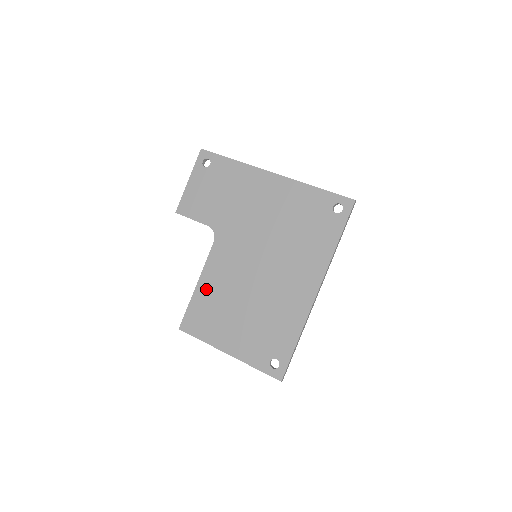
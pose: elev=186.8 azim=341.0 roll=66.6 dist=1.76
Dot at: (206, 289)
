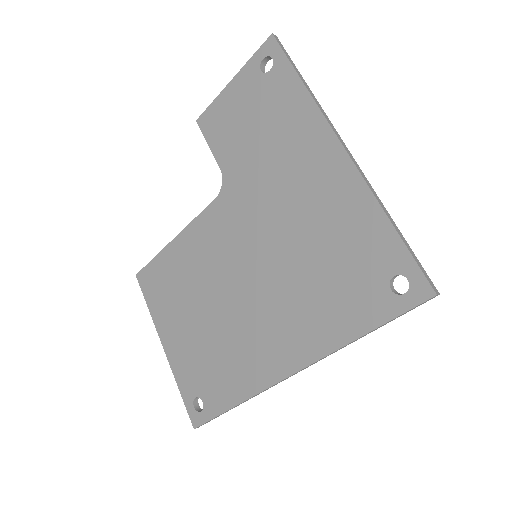
Dot at: (179, 253)
